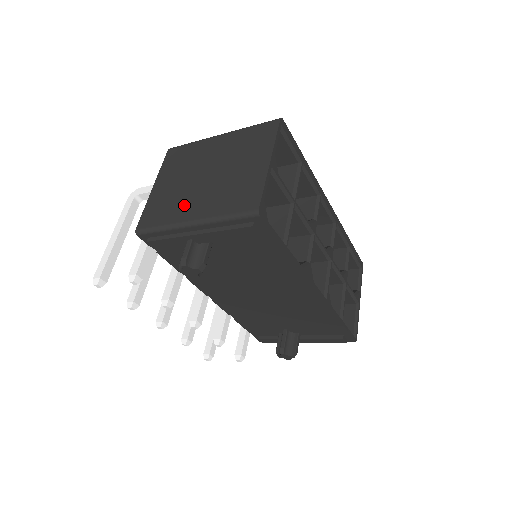
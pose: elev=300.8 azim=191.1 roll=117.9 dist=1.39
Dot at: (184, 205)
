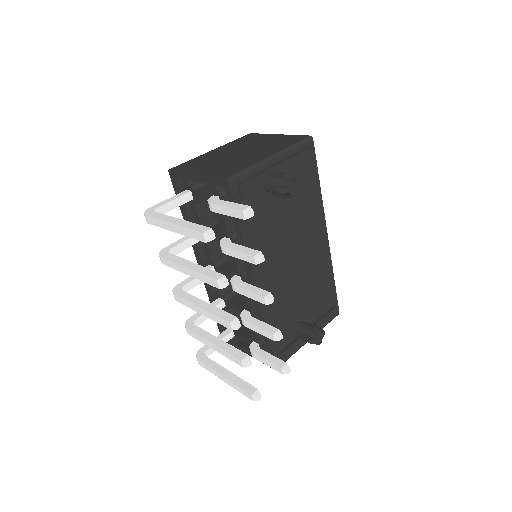
Dot at: (249, 159)
